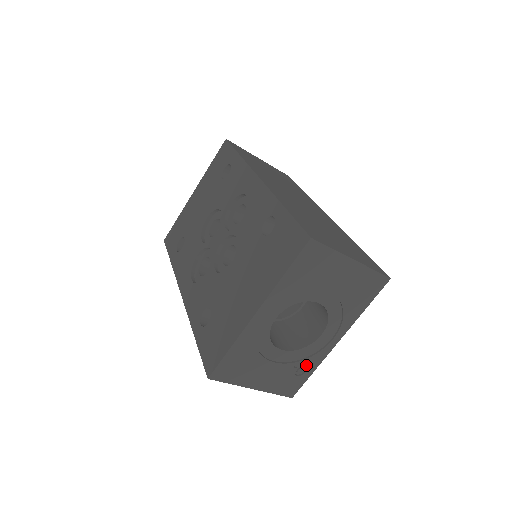
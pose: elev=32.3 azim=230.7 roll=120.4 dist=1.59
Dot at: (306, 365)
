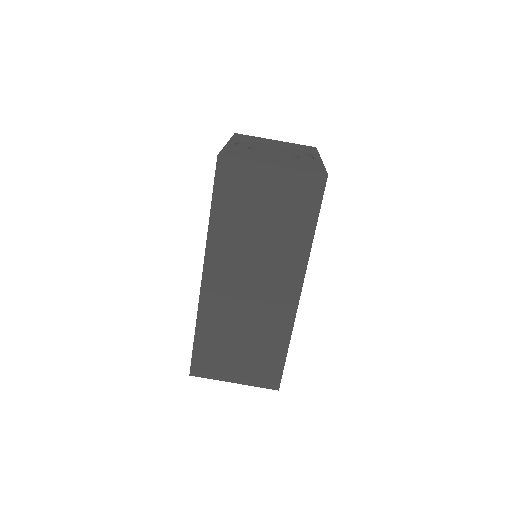
Dot at: (310, 163)
